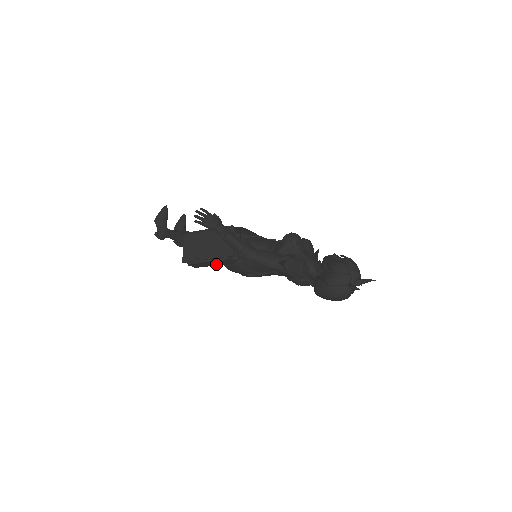
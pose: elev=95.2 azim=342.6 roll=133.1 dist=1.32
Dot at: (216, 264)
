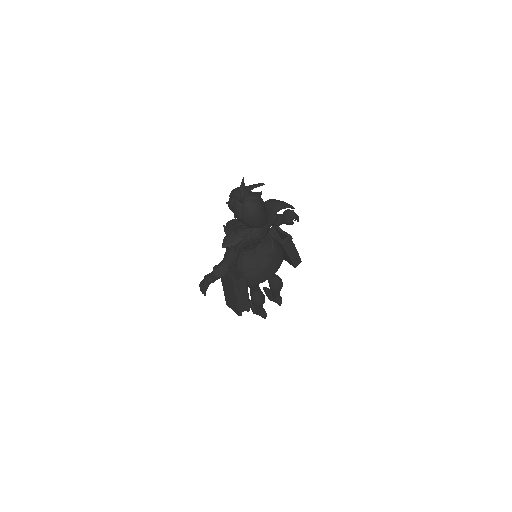
Dot at: (245, 292)
